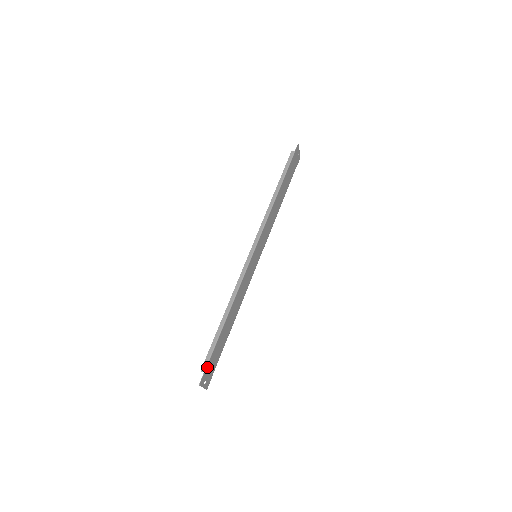
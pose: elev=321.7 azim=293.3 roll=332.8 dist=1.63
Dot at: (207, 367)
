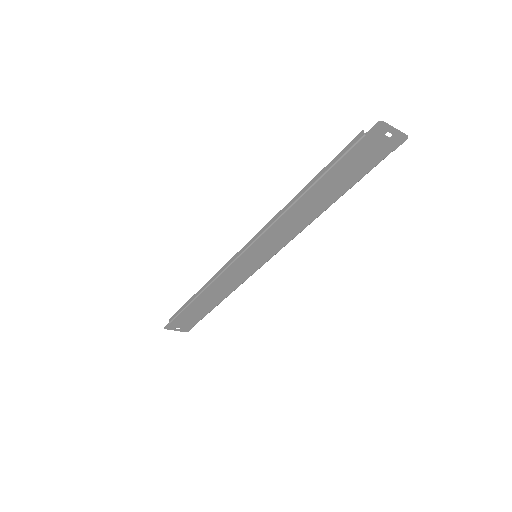
Dot at: (174, 321)
